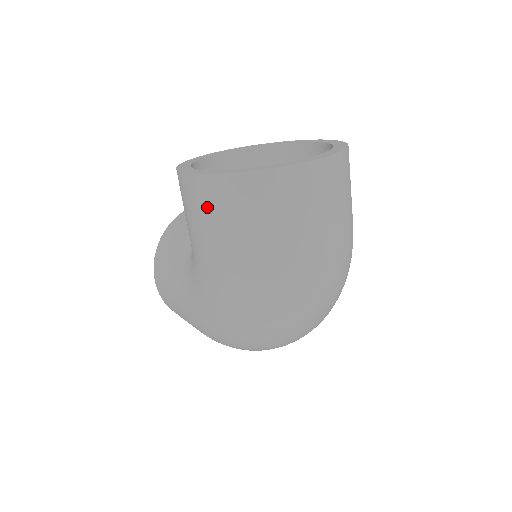
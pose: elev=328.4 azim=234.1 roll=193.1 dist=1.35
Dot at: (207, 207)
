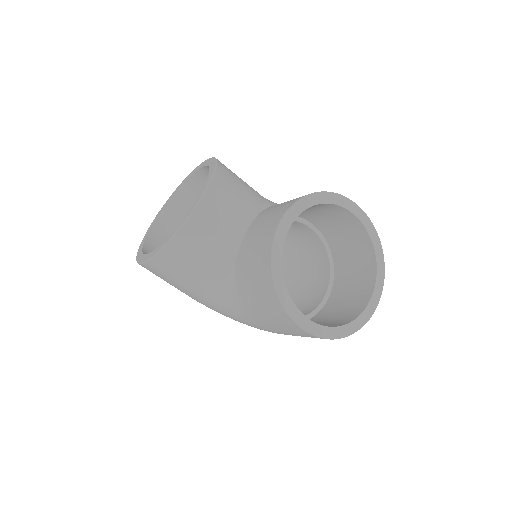
Dot at: (304, 336)
